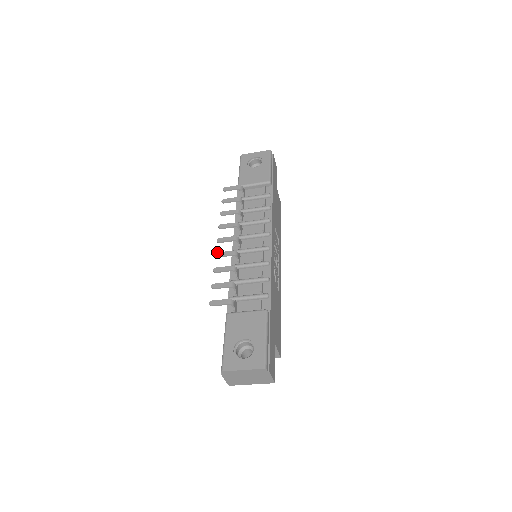
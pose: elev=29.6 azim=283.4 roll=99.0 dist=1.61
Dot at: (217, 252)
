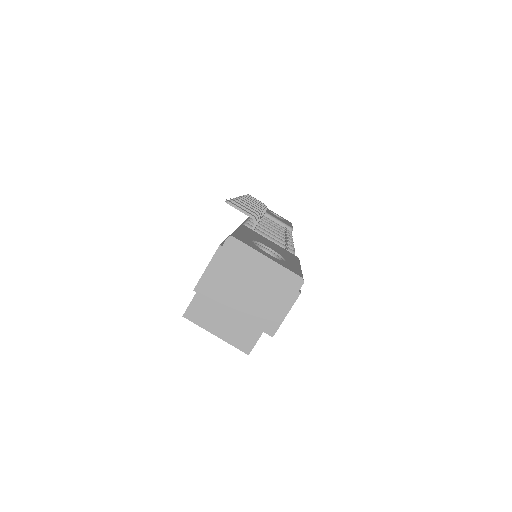
Dot at: occluded
